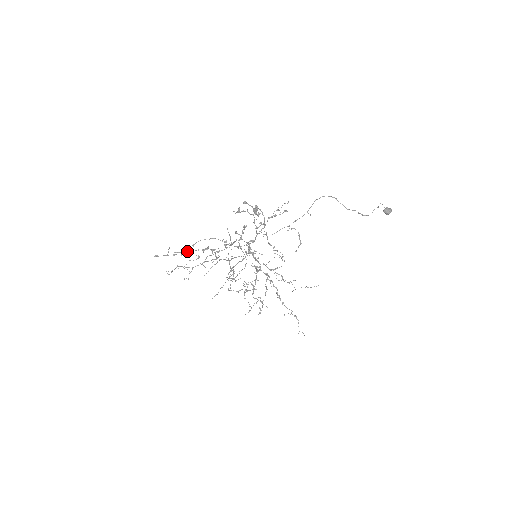
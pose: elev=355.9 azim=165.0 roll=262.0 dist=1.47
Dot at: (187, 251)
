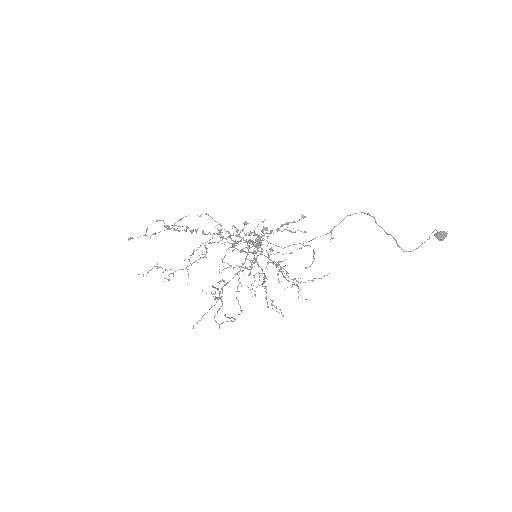
Dot at: occluded
